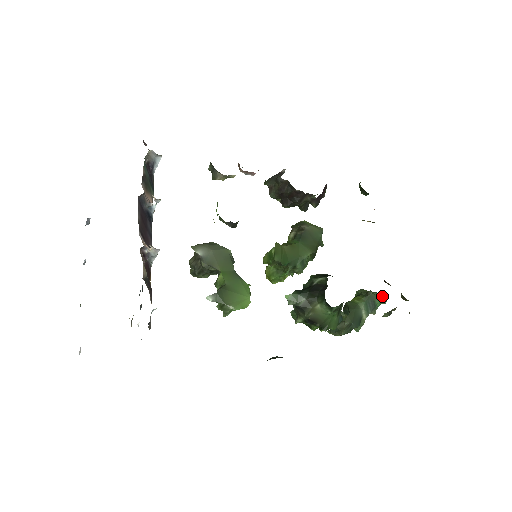
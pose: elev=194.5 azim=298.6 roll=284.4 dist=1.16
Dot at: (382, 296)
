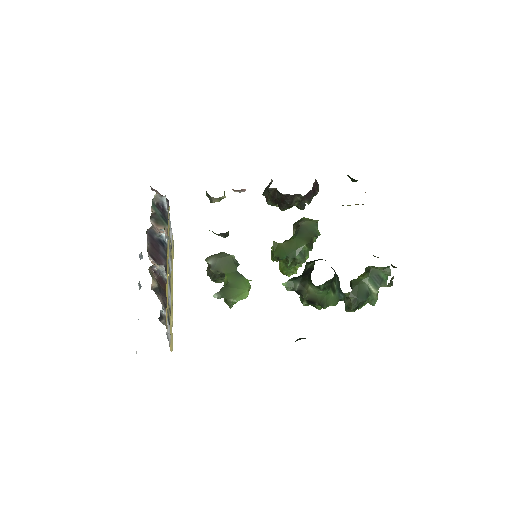
Dot at: (385, 269)
